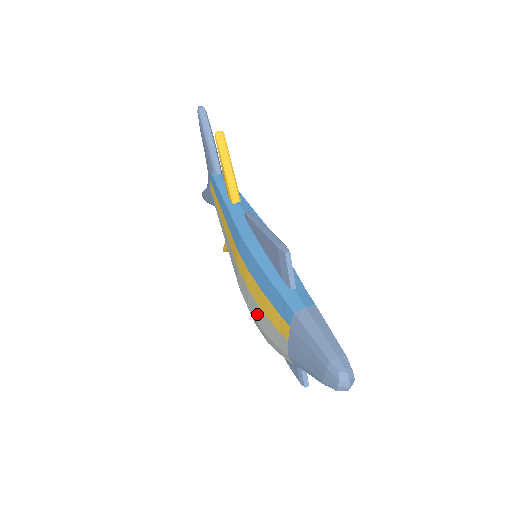
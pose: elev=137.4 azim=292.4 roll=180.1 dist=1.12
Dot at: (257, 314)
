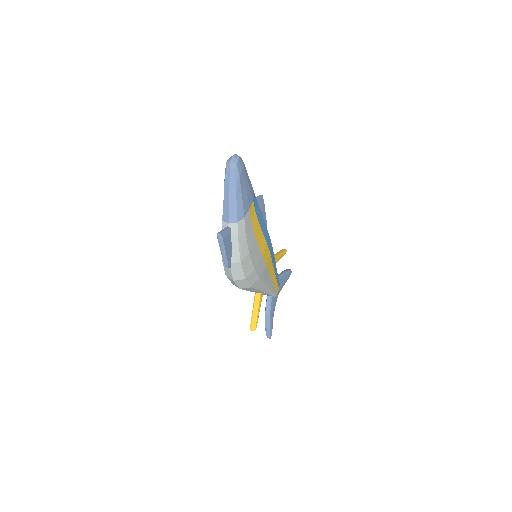
Dot at: occluded
